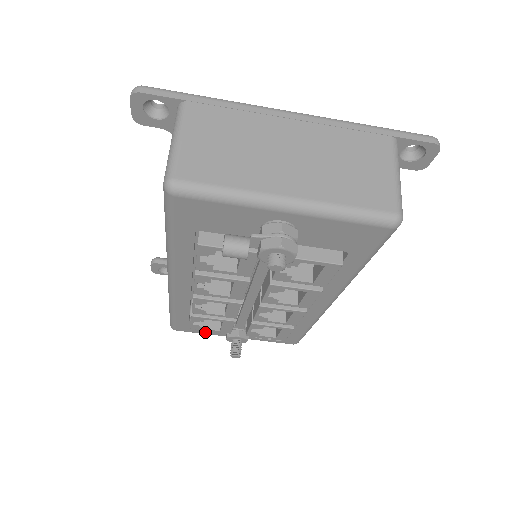
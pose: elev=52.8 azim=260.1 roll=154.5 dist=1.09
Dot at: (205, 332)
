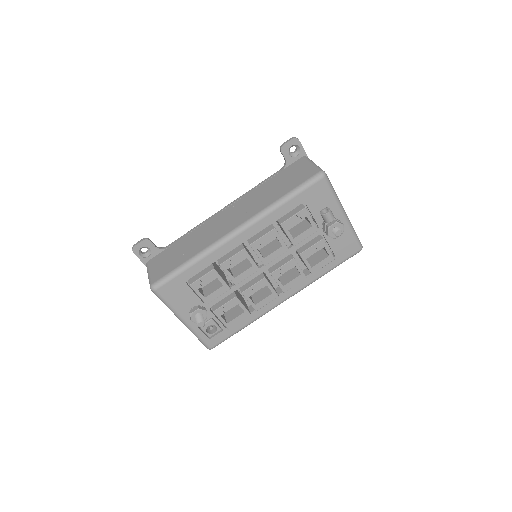
Dot at: (174, 303)
